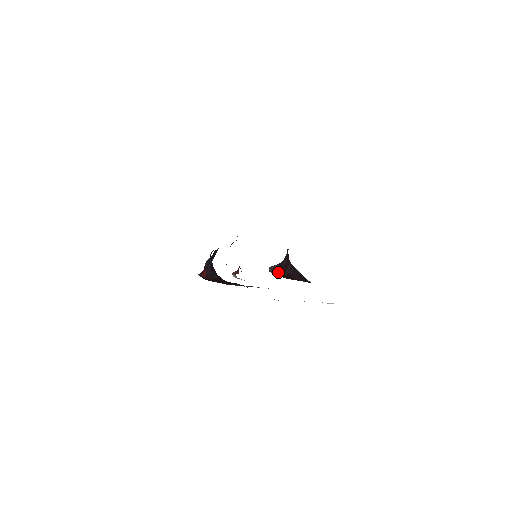
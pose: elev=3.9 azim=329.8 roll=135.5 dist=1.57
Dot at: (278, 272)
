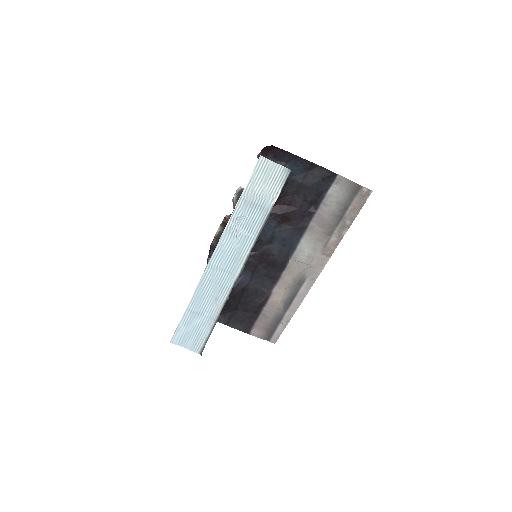
Dot at: occluded
